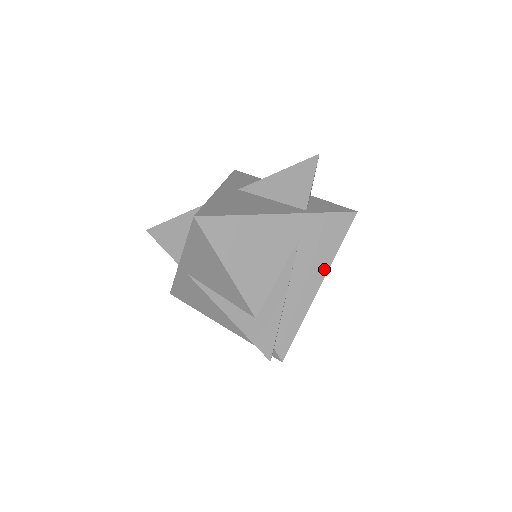
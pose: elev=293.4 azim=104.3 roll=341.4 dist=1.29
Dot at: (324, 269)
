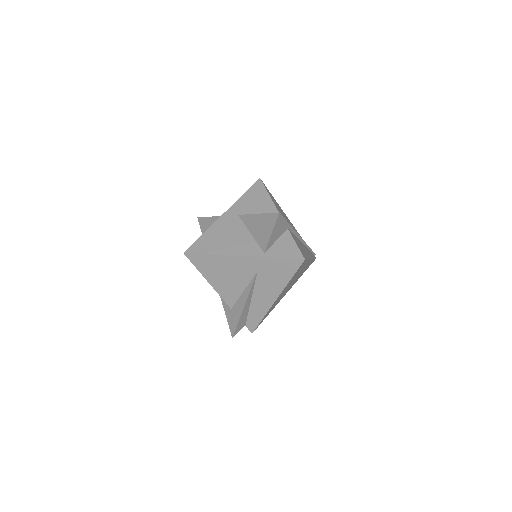
Dot at: (278, 291)
